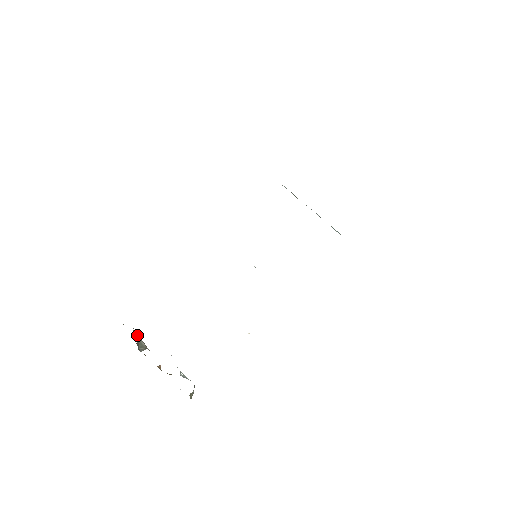
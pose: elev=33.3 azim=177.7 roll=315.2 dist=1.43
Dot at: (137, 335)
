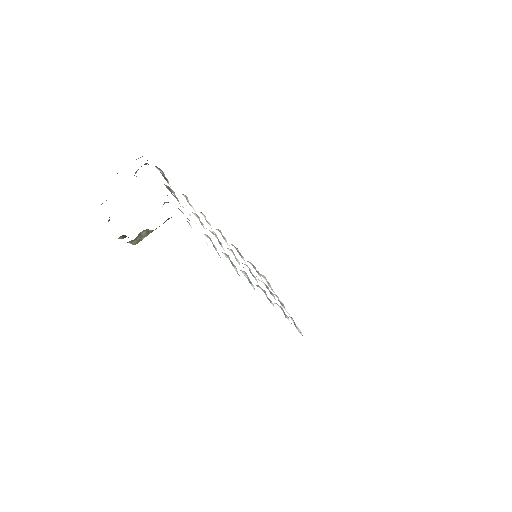
Dot at: occluded
